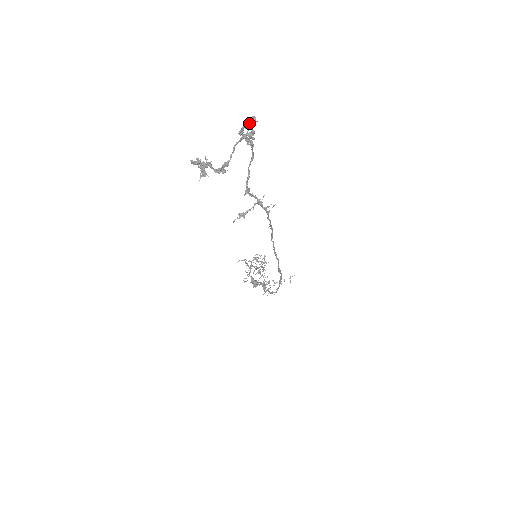
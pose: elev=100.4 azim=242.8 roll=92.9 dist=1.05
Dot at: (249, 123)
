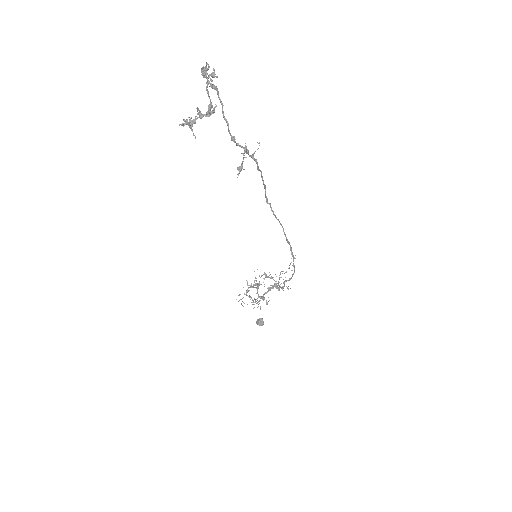
Dot at: (203, 73)
